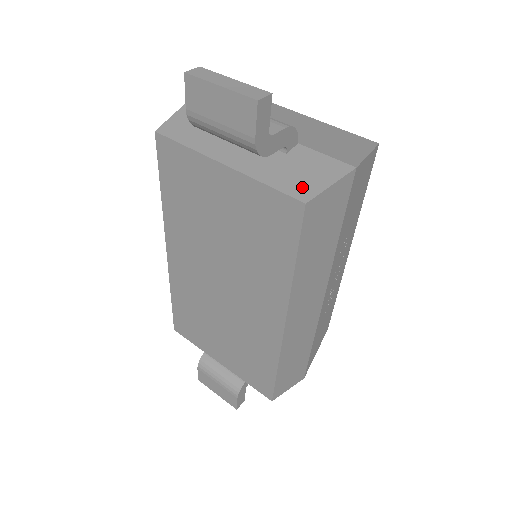
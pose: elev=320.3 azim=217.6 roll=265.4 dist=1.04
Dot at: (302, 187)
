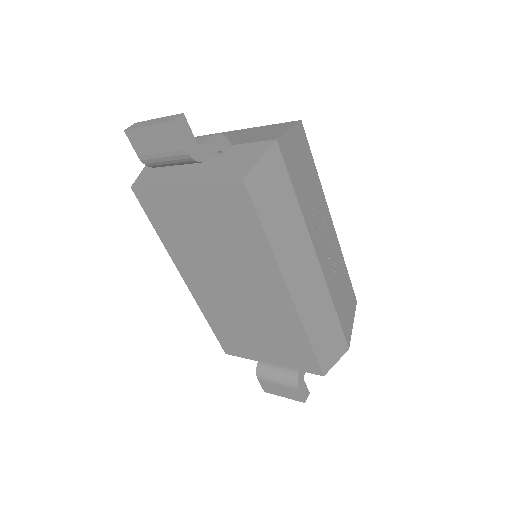
Dot at: (238, 170)
